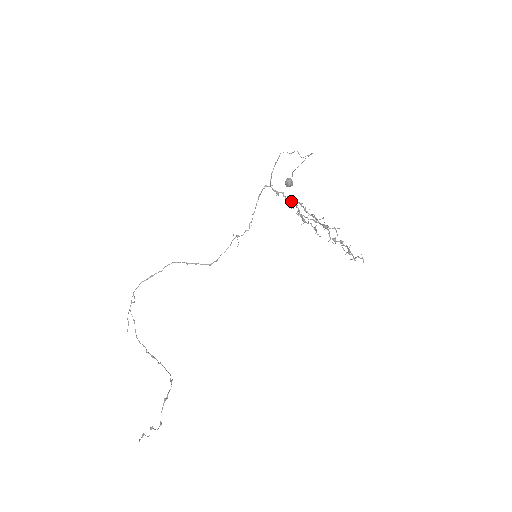
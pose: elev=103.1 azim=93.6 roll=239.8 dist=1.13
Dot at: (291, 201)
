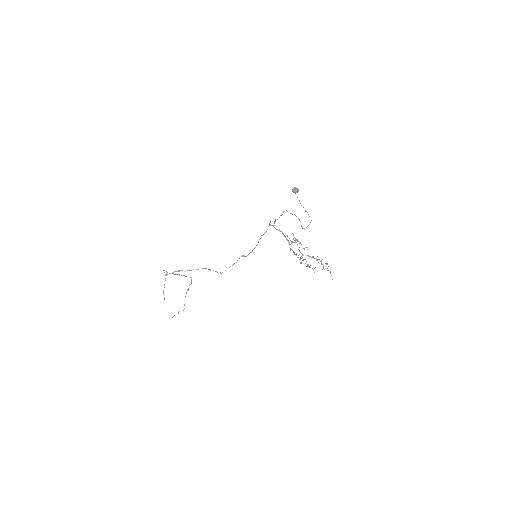
Dot at: occluded
